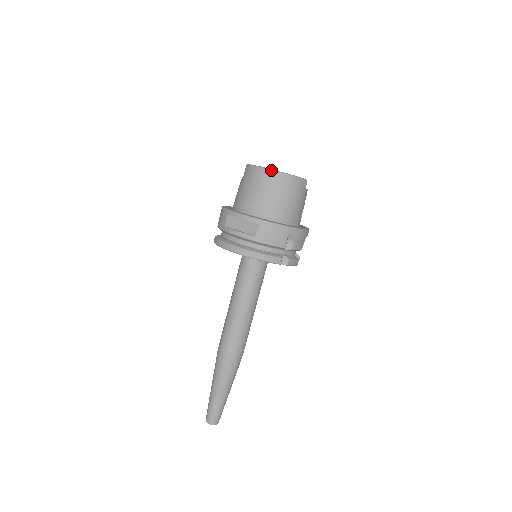
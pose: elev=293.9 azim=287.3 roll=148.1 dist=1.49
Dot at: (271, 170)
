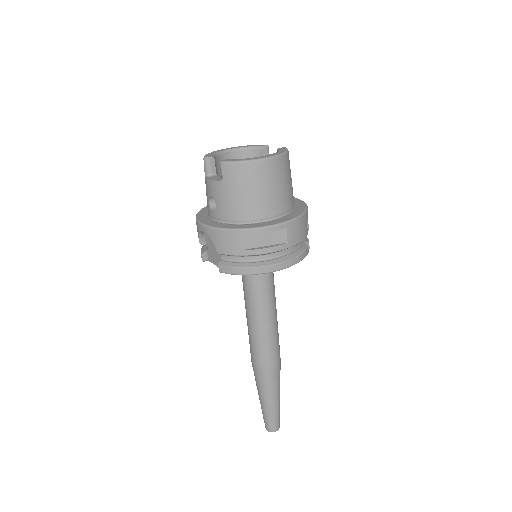
Dot at: (267, 159)
